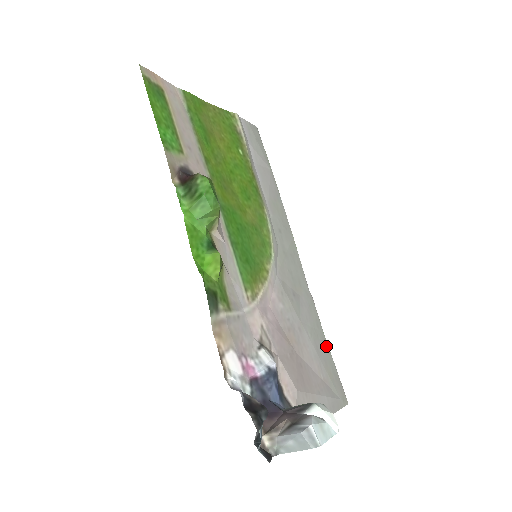
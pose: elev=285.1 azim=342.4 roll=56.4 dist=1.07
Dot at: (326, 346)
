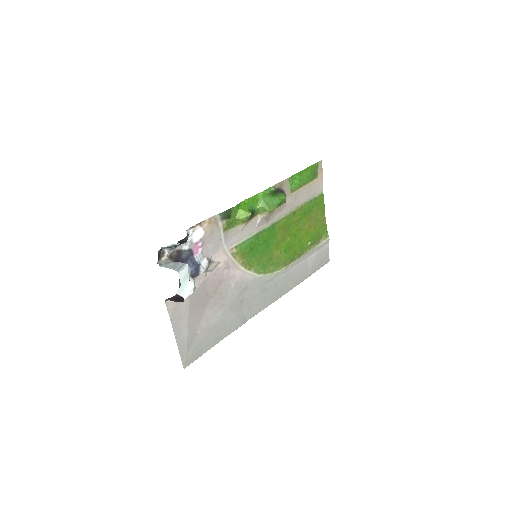
Dot at: (217, 341)
